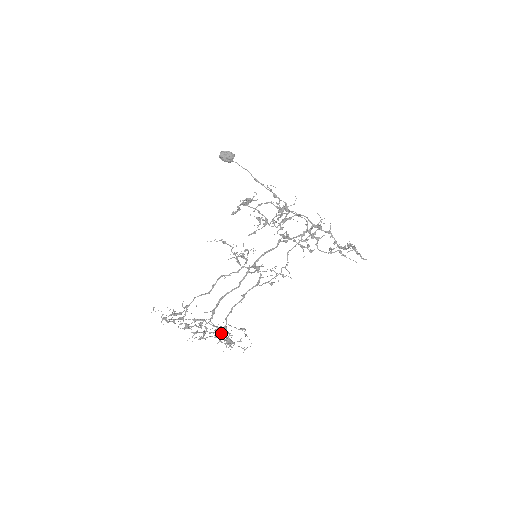
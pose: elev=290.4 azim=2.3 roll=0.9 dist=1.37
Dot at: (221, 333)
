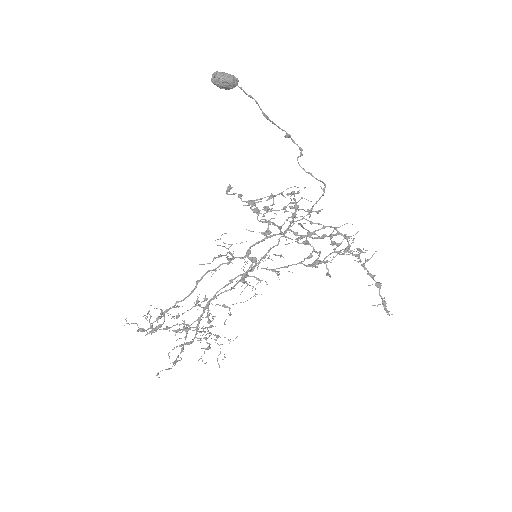
Dot at: (200, 305)
